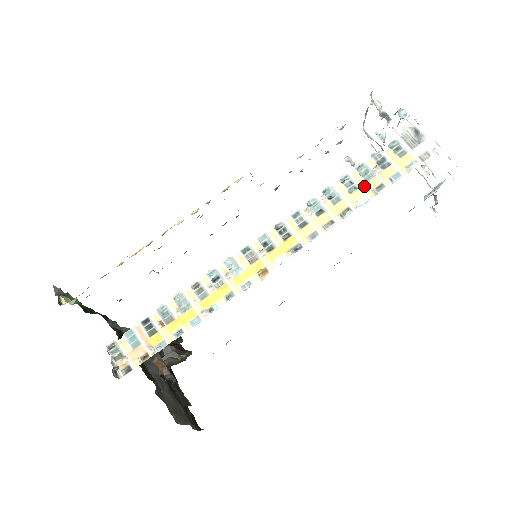
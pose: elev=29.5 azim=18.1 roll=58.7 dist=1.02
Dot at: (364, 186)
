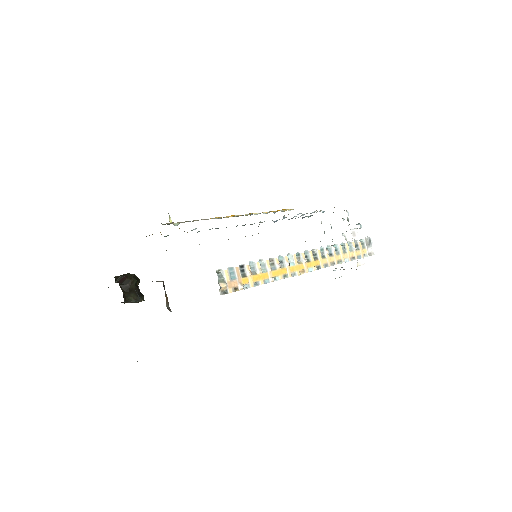
Dot at: (349, 253)
